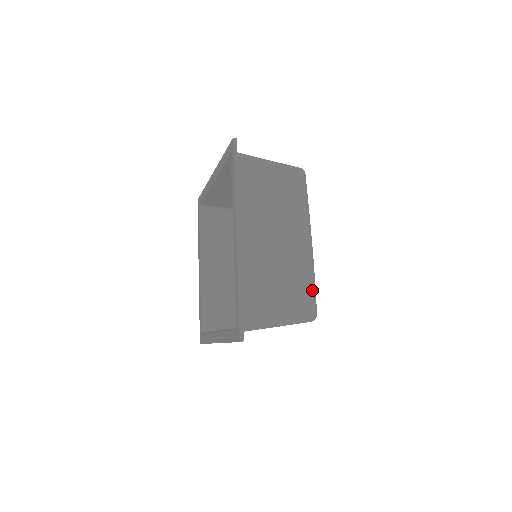
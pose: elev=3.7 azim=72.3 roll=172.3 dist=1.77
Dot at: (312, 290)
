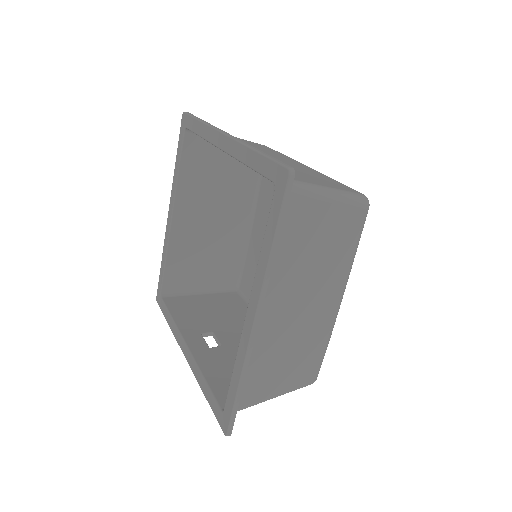
Dot at: (322, 357)
